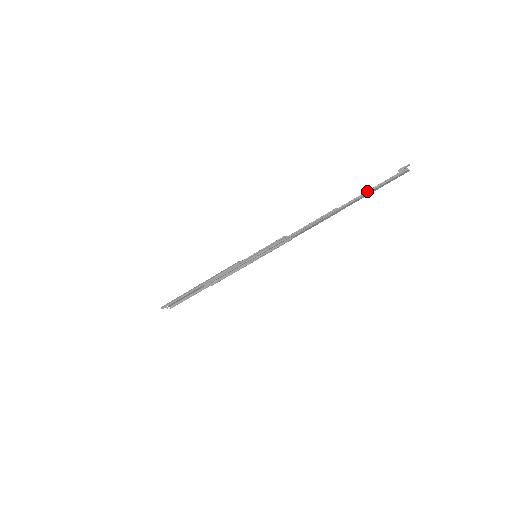
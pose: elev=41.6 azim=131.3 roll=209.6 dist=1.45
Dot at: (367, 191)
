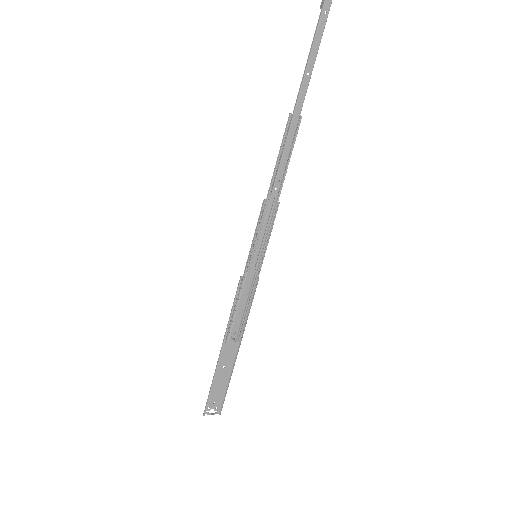
Dot at: occluded
